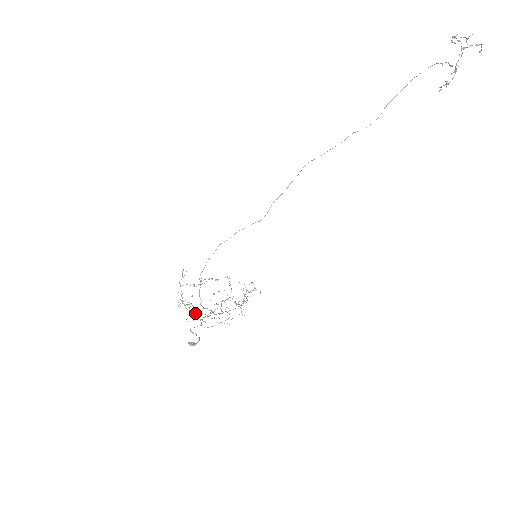
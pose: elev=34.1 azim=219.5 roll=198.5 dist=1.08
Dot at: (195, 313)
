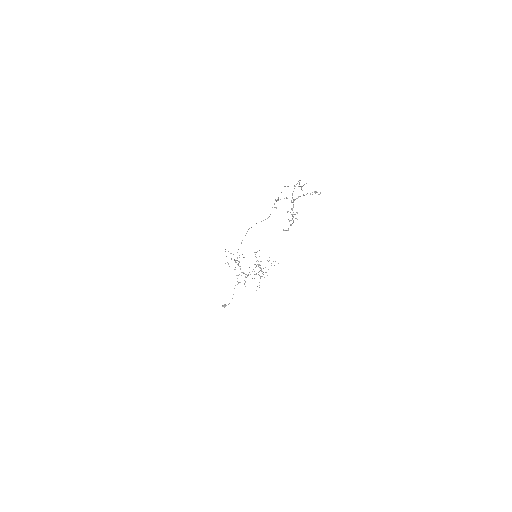
Dot at: occluded
